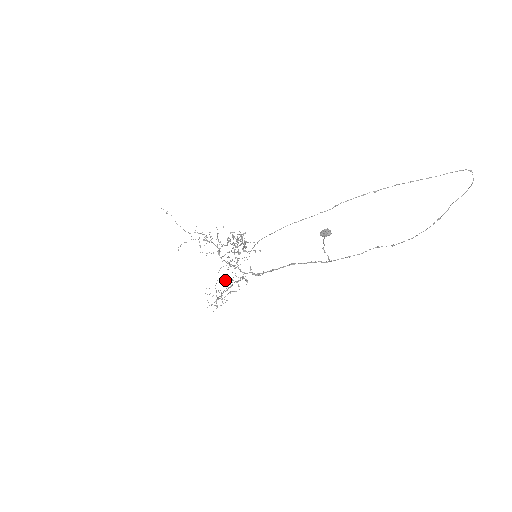
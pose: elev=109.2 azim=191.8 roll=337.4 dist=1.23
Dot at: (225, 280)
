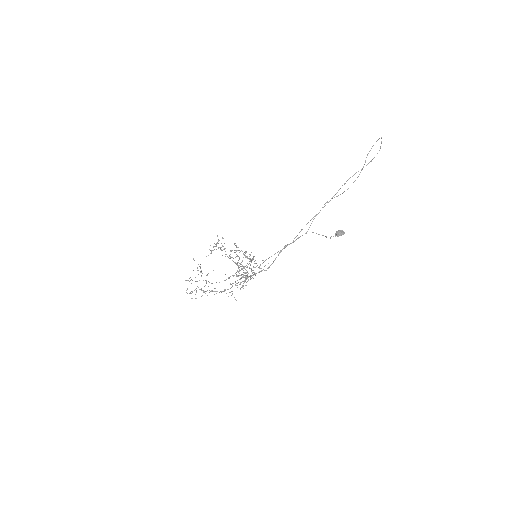
Dot at: occluded
